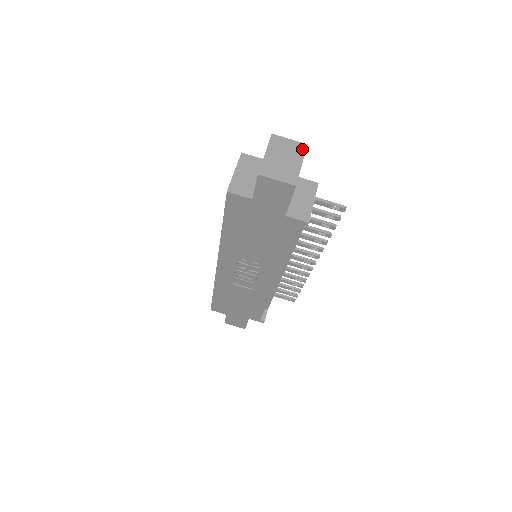
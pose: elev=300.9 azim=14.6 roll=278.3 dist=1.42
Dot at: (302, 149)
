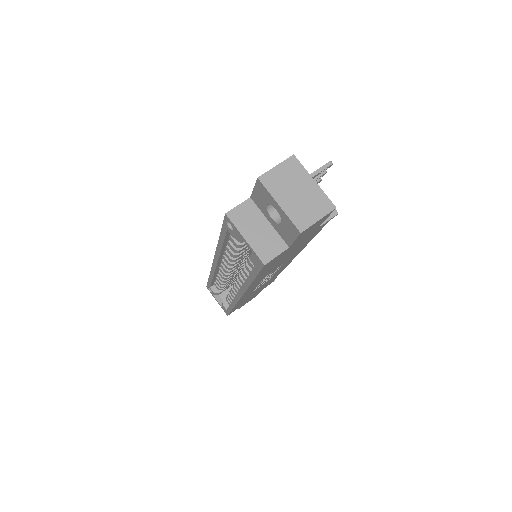
Dot at: (296, 165)
